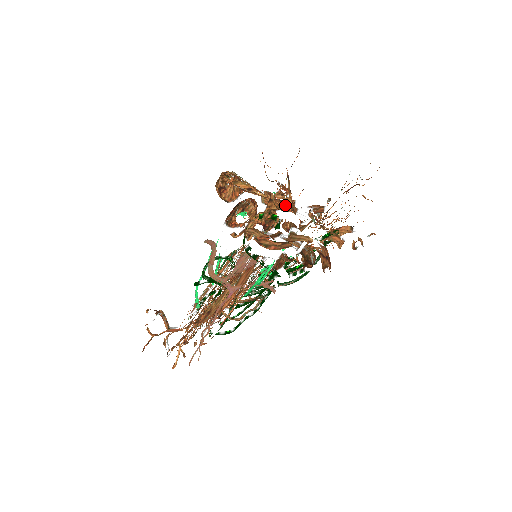
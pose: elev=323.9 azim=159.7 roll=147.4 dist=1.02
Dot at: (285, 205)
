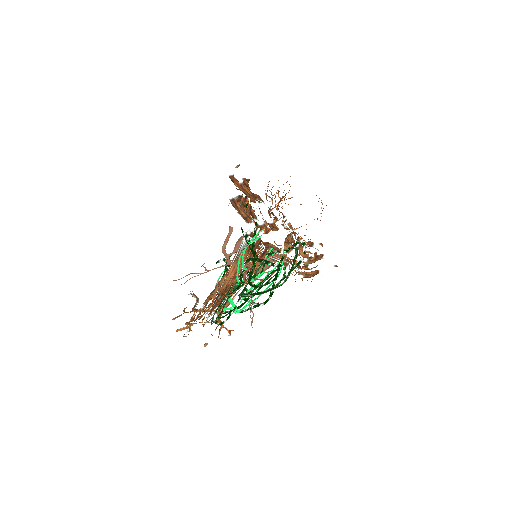
Dot at: (271, 205)
